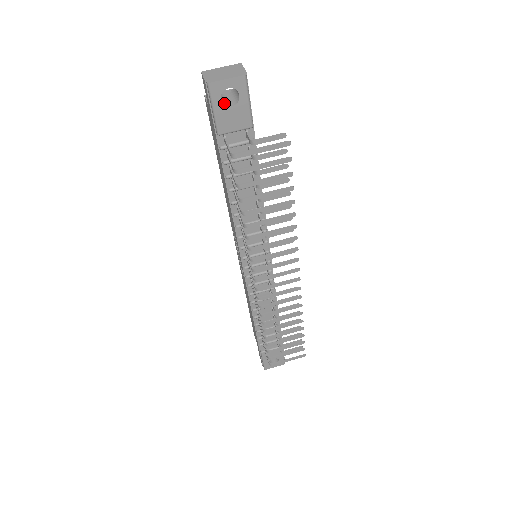
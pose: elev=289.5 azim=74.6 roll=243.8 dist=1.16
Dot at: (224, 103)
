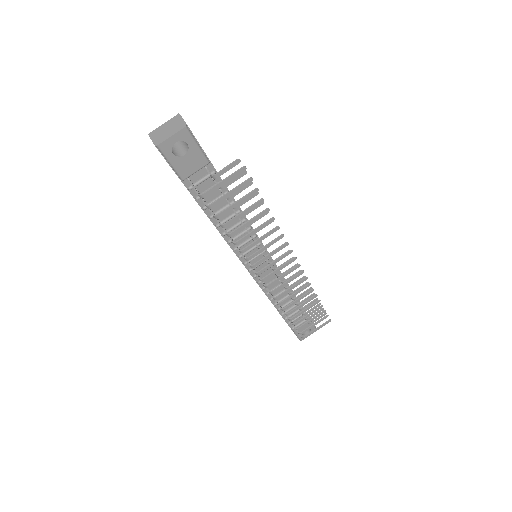
Dot at: (177, 154)
